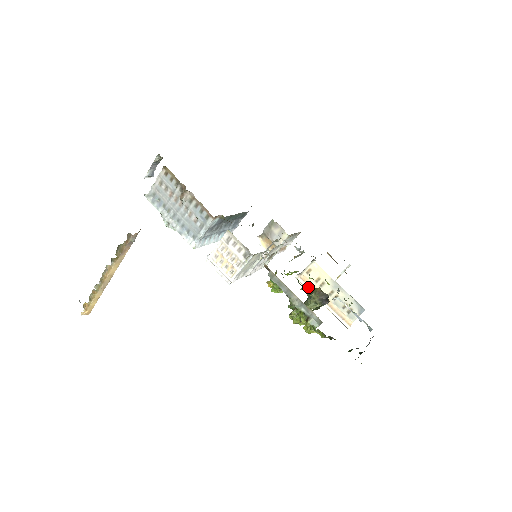
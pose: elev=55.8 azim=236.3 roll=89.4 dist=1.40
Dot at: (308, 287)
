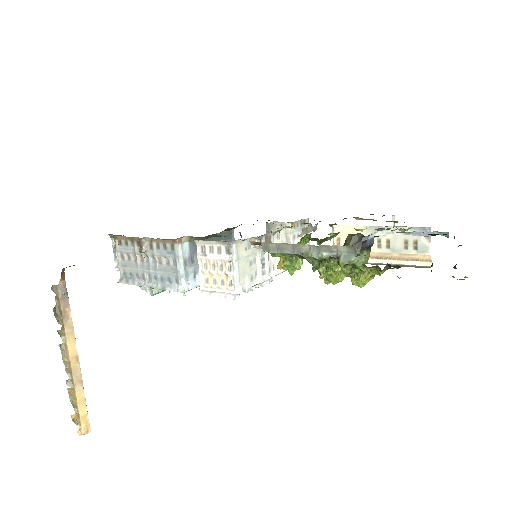
Dot at: occluded
